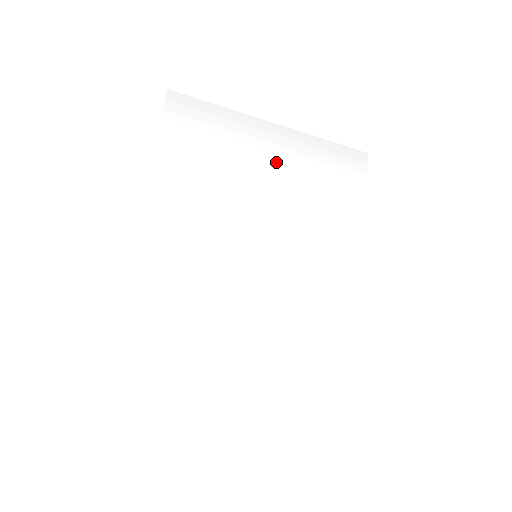
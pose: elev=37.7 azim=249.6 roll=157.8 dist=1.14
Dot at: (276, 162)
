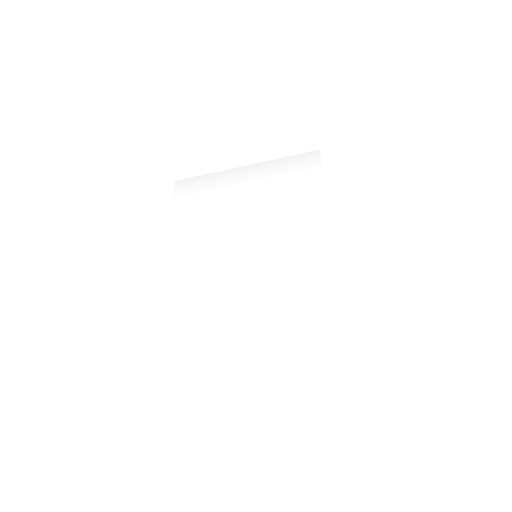
Dot at: (253, 190)
